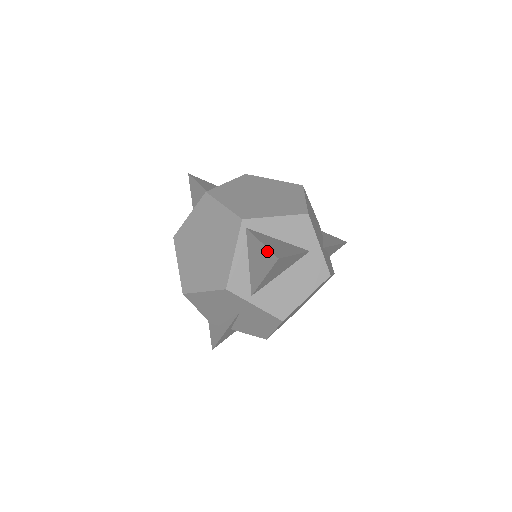
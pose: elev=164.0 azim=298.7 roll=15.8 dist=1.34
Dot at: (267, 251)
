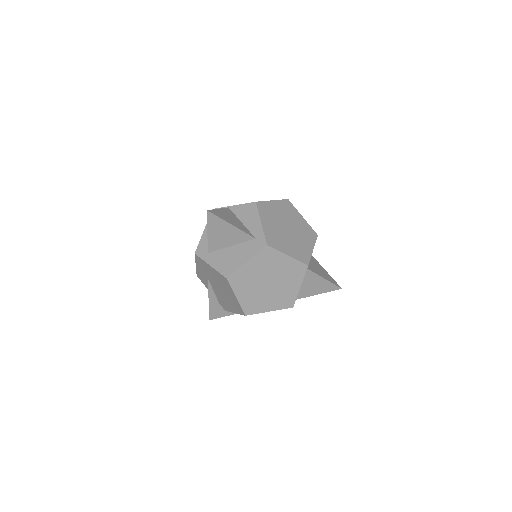
Dot at: (330, 284)
